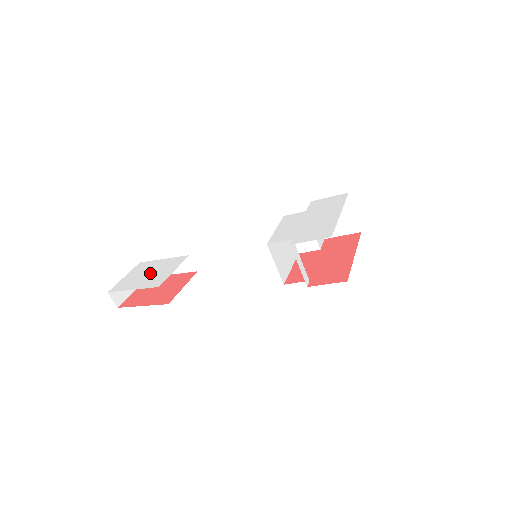
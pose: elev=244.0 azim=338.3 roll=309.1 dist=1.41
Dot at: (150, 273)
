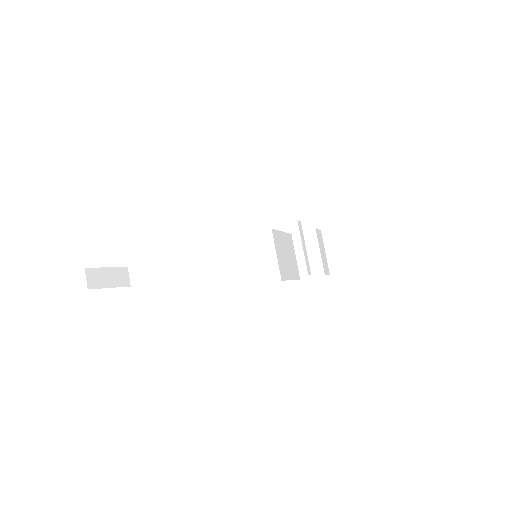
Dot at: occluded
